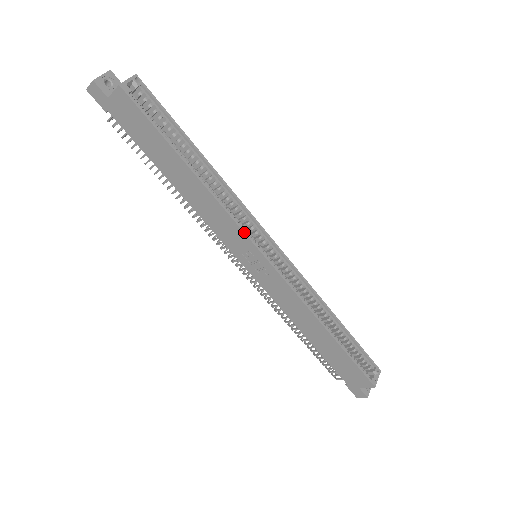
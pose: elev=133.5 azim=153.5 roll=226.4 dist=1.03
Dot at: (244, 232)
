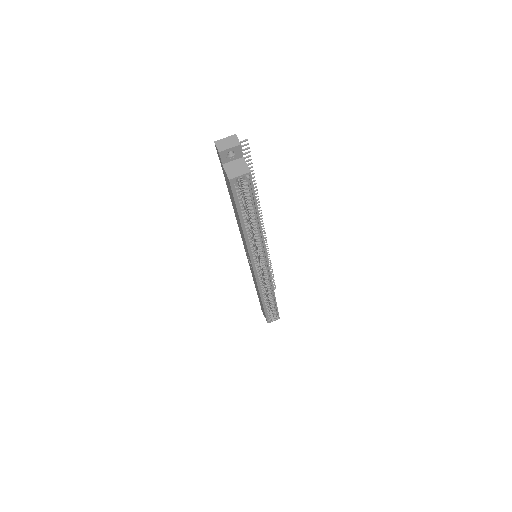
Dot at: (251, 260)
